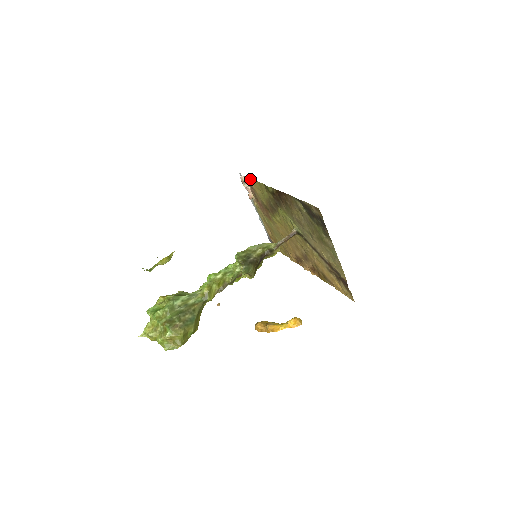
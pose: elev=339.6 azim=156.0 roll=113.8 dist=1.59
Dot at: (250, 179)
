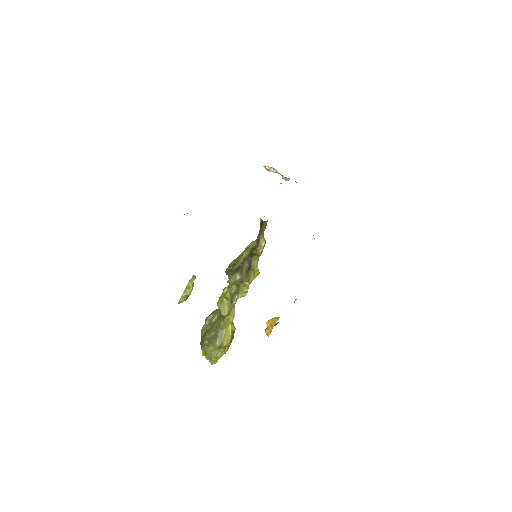
Dot at: occluded
